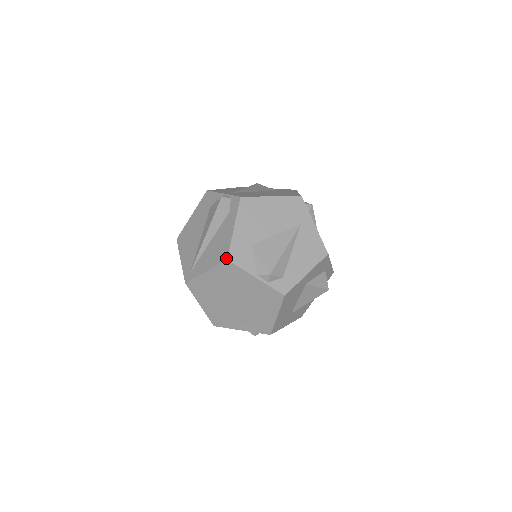
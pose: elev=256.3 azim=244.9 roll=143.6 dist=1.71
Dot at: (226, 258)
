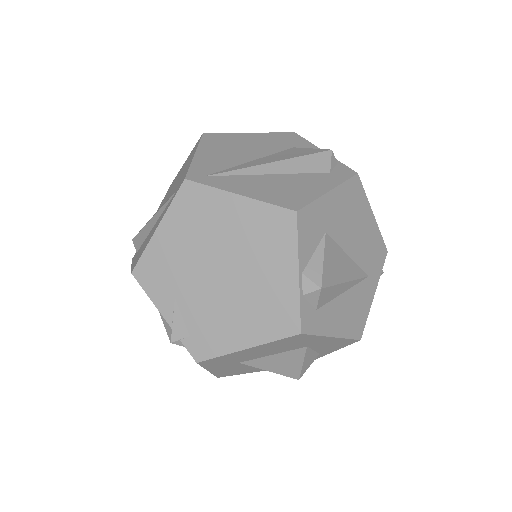
Dot at: (296, 208)
